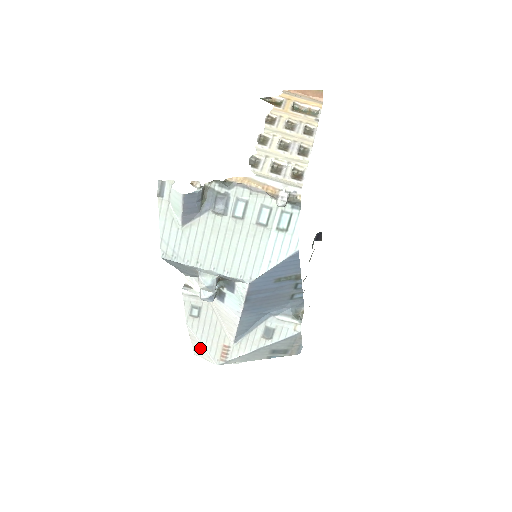
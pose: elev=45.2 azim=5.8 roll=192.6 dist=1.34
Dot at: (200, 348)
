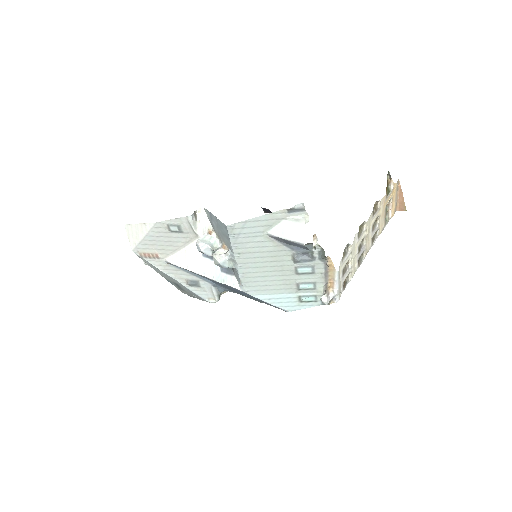
Dot at: (138, 234)
